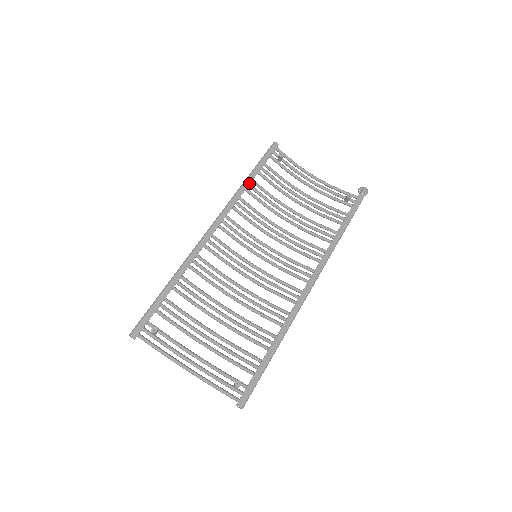
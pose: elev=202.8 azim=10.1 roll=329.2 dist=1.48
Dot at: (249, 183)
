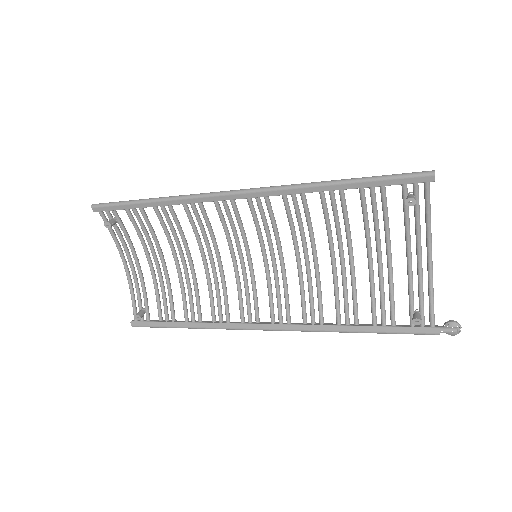
Dot at: (331, 189)
